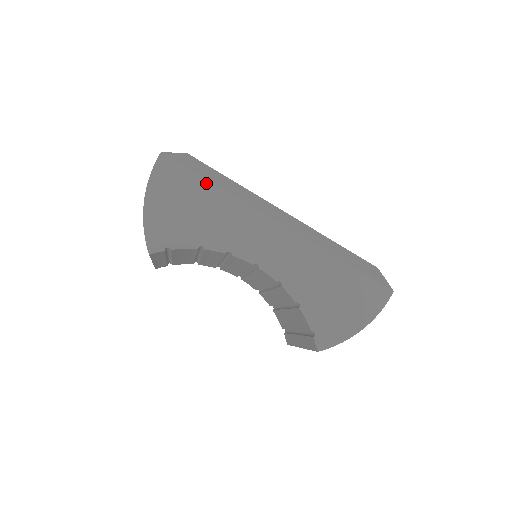
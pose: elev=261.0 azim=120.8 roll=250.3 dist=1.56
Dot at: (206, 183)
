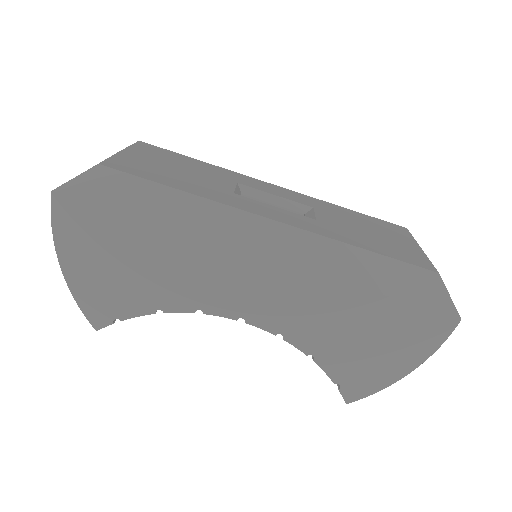
Dot at: (134, 223)
